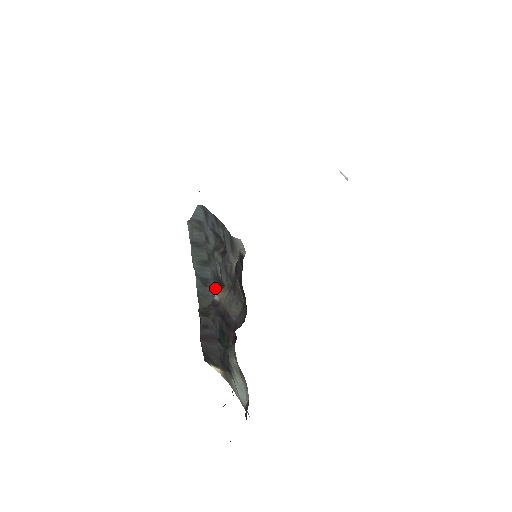
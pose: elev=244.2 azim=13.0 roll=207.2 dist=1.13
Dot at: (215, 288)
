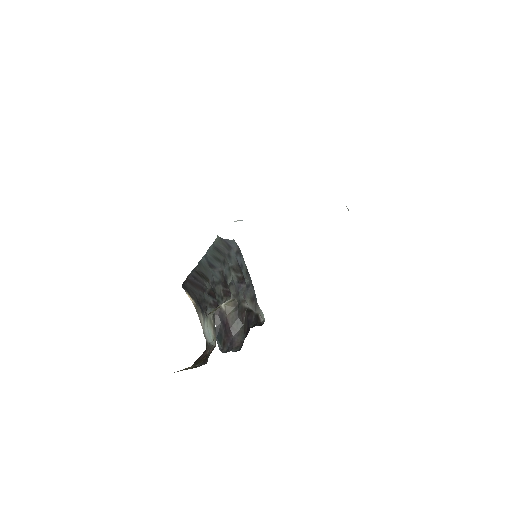
Dot at: (218, 276)
